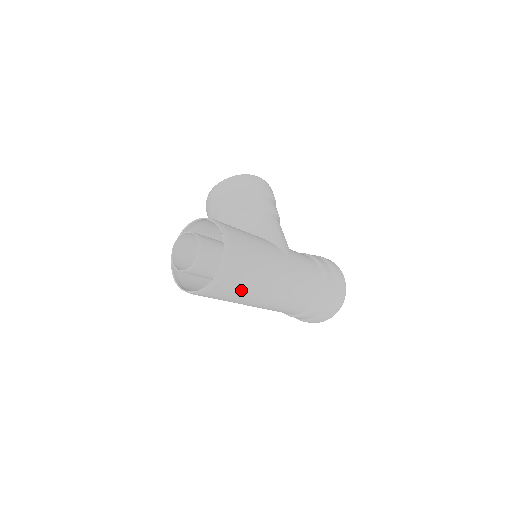
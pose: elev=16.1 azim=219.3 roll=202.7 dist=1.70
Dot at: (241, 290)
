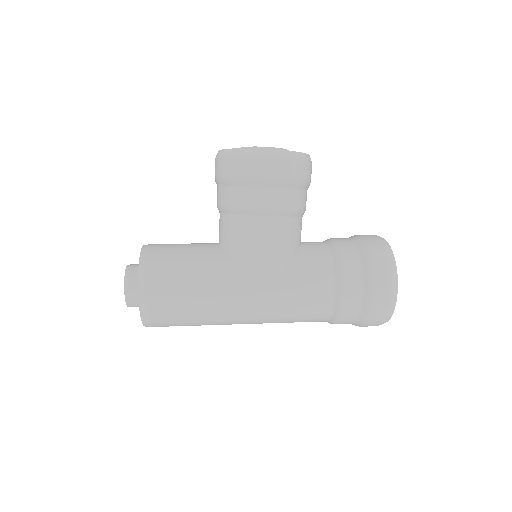
Dot at: occluded
